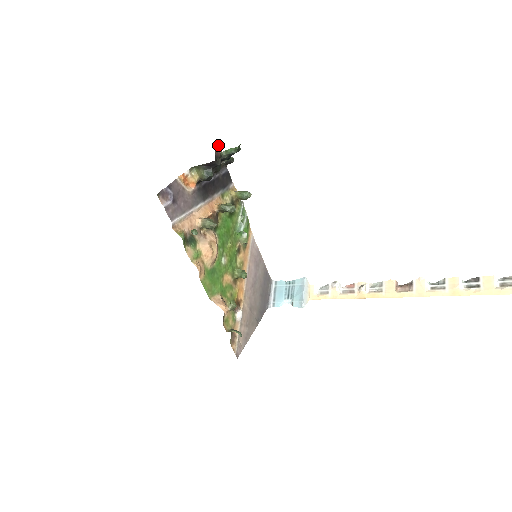
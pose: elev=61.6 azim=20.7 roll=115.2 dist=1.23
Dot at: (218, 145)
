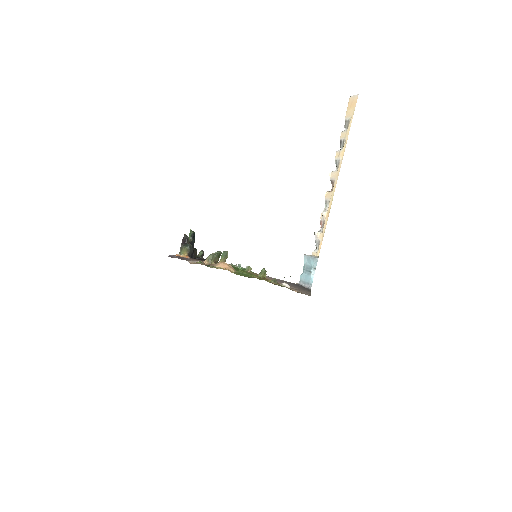
Dot at: occluded
